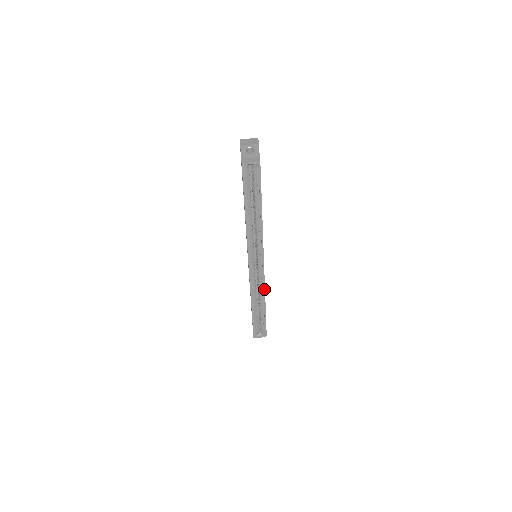
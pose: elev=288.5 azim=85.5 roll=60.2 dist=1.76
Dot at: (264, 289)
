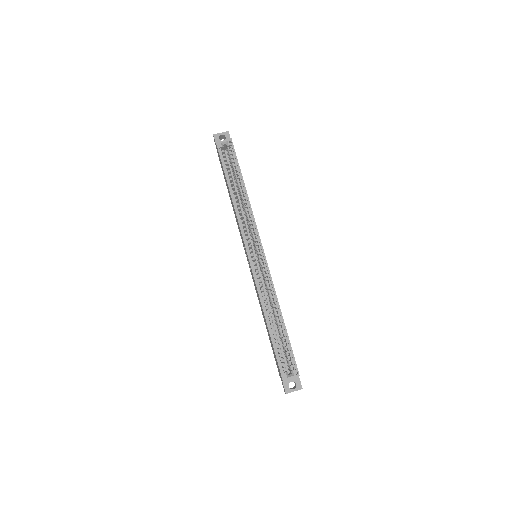
Dot at: (274, 290)
